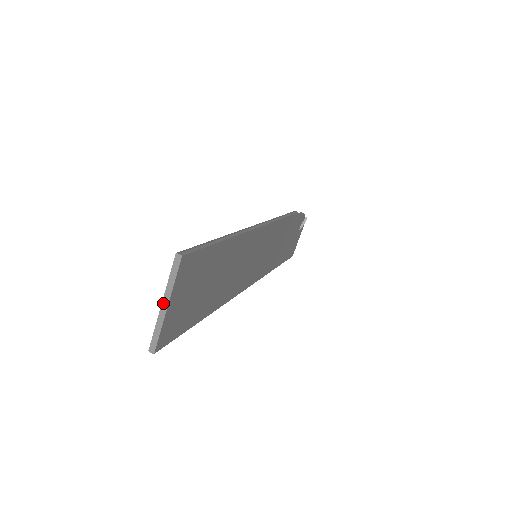
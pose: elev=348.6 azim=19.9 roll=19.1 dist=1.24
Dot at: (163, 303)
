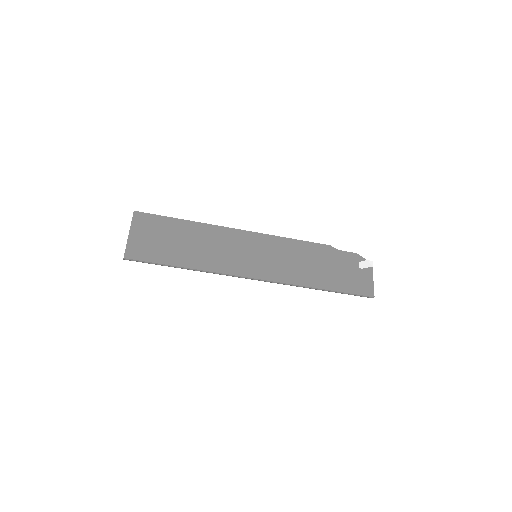
Dot at: (129, 234)
